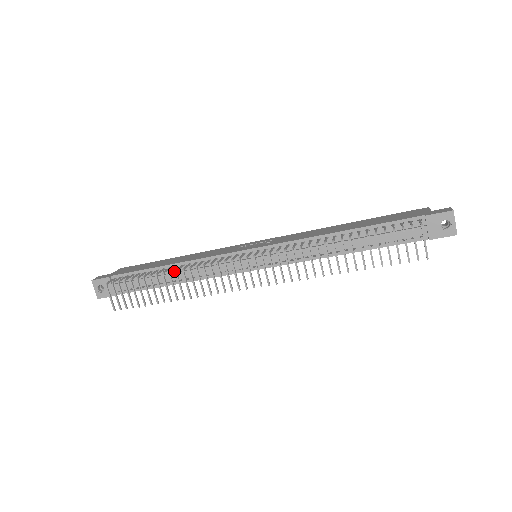
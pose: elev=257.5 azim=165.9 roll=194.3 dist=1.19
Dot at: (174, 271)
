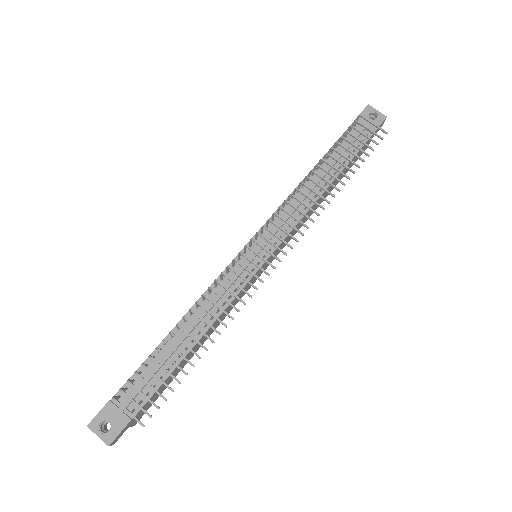
Dot at: (185, 328)
